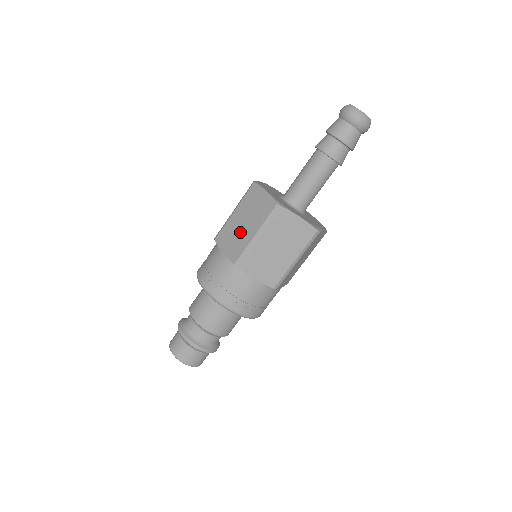
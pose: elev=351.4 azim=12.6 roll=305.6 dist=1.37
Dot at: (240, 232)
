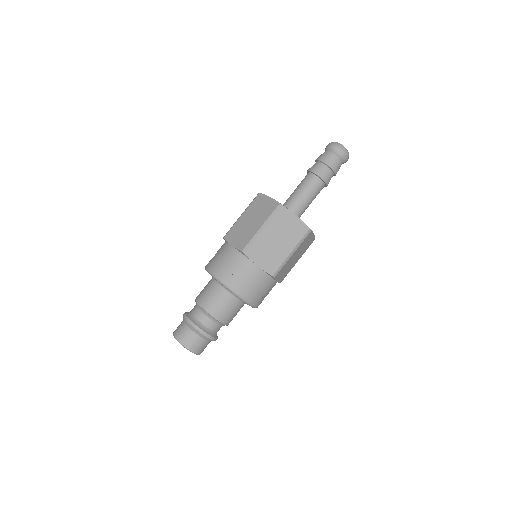
Dot at: (247, 228)
